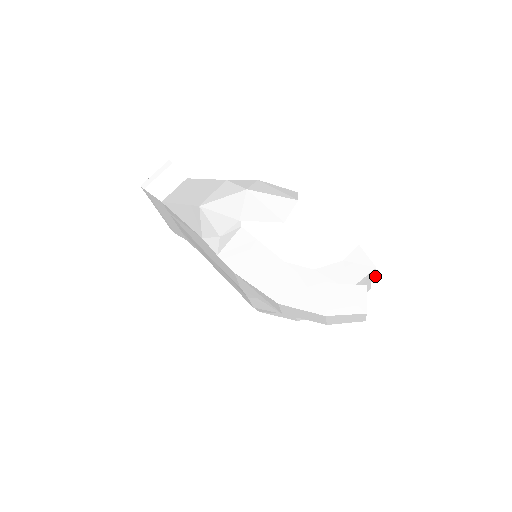
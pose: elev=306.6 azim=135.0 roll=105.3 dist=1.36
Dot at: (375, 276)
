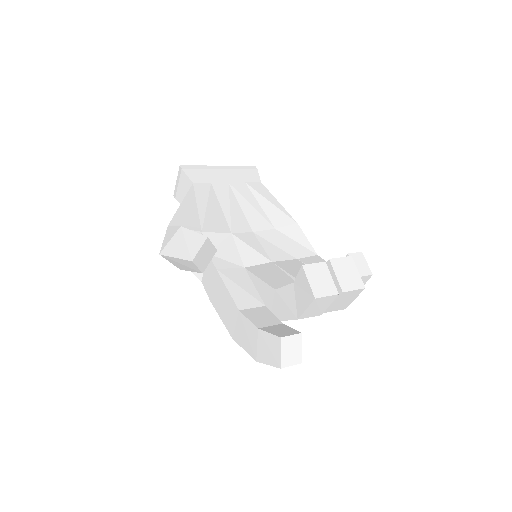
Dot at: (336, 294)
